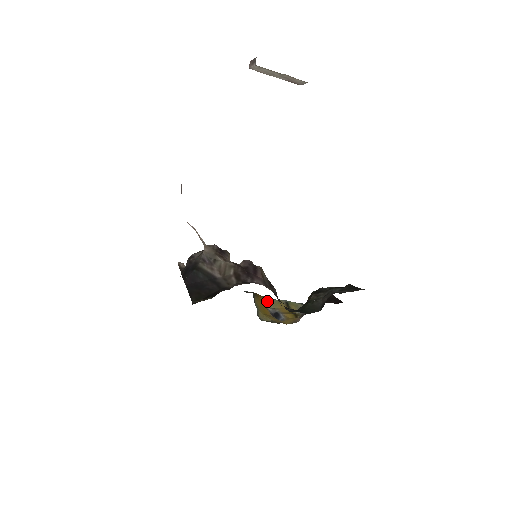
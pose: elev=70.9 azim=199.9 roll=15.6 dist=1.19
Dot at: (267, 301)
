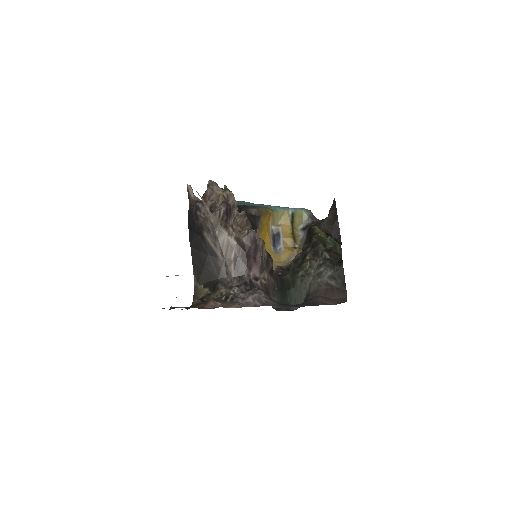
Dot at: (273, 217)
